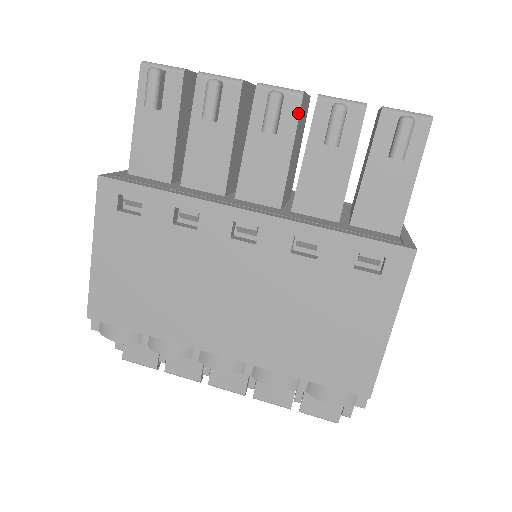
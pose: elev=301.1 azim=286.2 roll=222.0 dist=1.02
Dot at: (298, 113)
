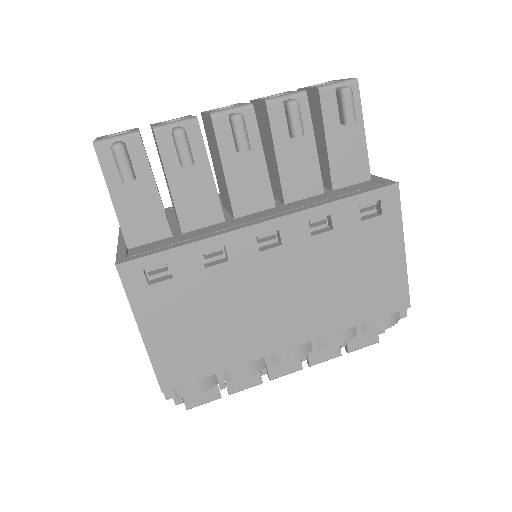
Dot at: (256, 123)
